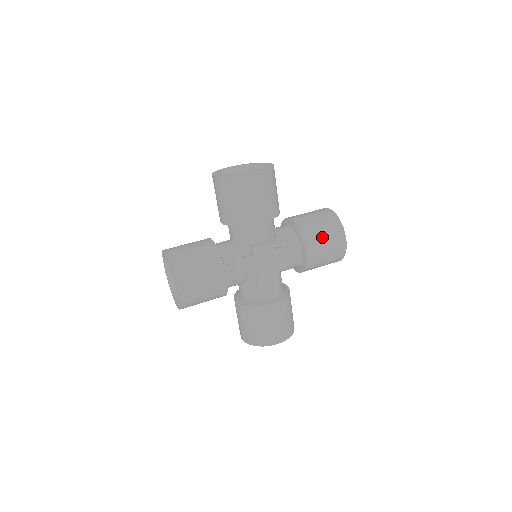
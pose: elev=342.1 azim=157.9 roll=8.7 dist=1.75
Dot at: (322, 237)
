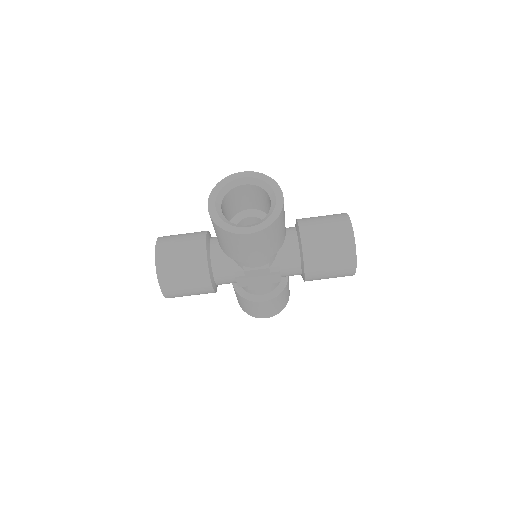
Dot at: (327, 268)
